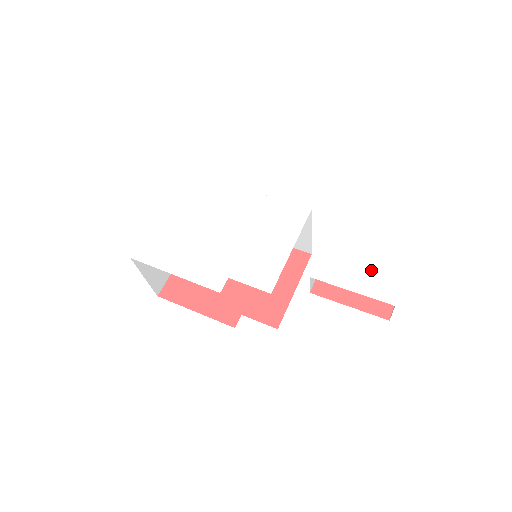
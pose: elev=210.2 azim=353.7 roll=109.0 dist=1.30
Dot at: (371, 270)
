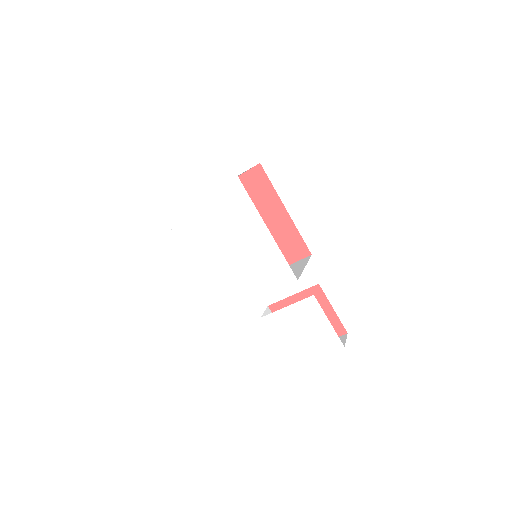
Dot at: (296, 342)
